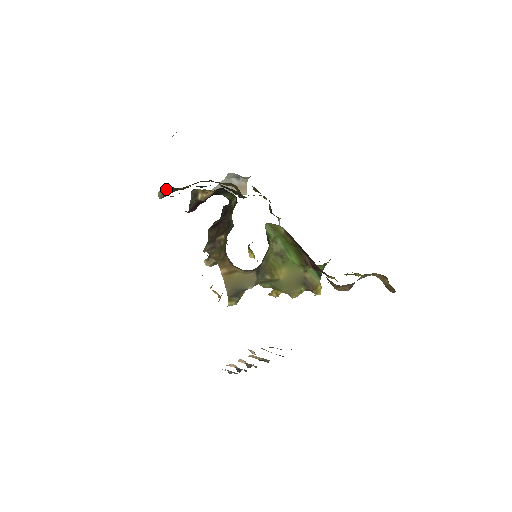
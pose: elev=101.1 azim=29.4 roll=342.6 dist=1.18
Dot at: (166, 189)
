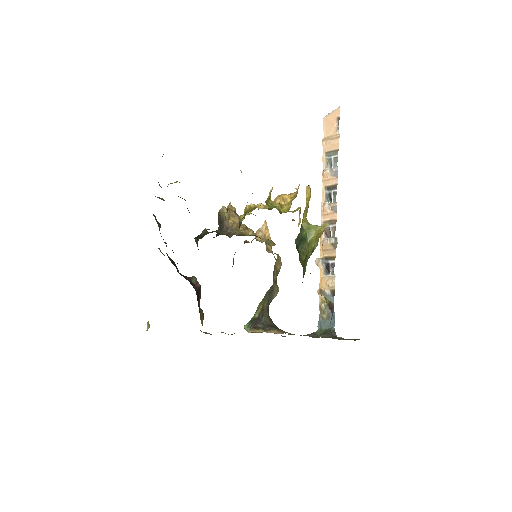
Dot at: occluded
